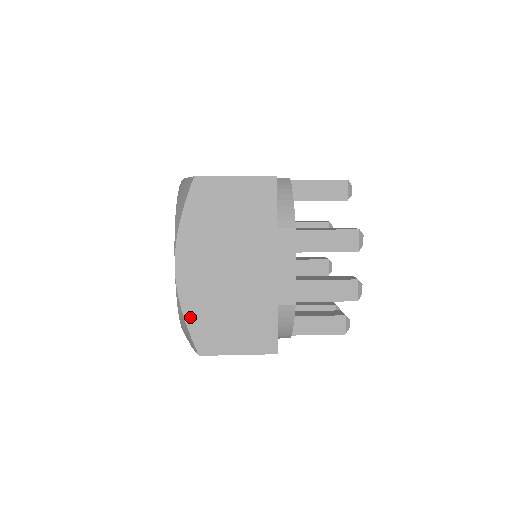
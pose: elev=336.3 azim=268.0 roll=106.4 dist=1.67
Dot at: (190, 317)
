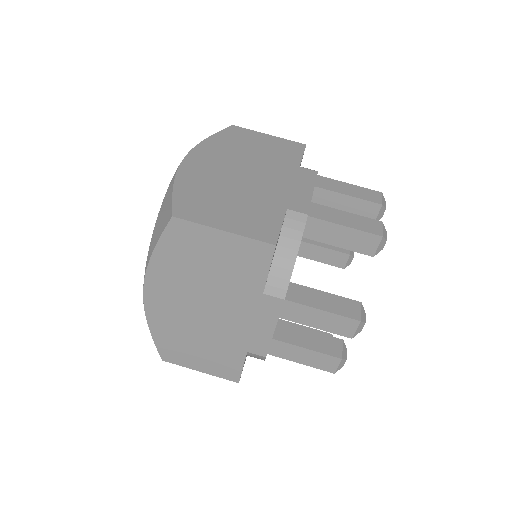
Dot at: (156, 332)
